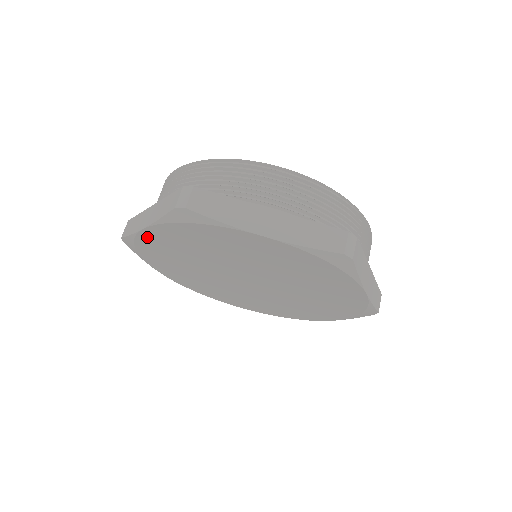
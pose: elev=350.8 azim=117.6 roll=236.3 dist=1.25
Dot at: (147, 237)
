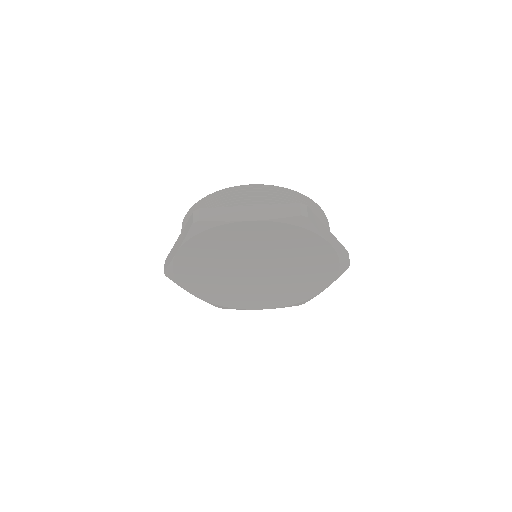
Dot at: (180, 260)
